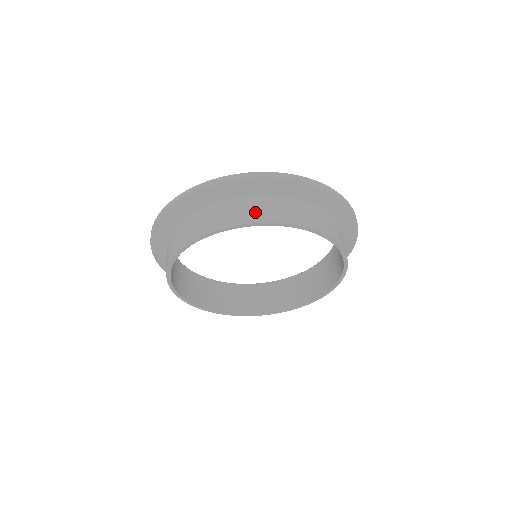
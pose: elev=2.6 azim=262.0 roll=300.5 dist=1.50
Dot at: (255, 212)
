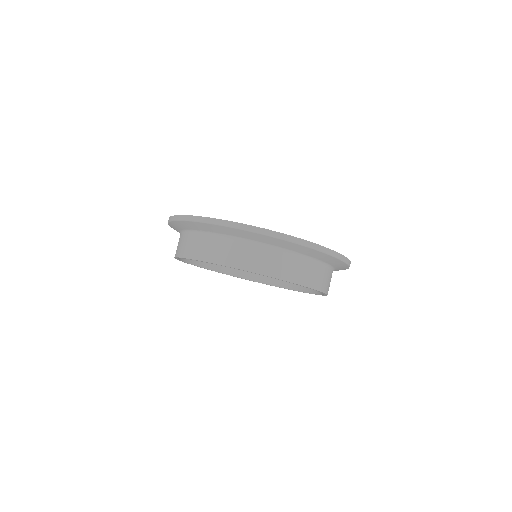
Dot at: (291, 270)
